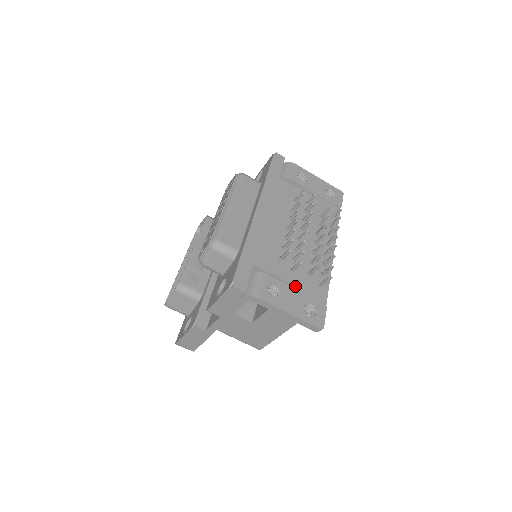
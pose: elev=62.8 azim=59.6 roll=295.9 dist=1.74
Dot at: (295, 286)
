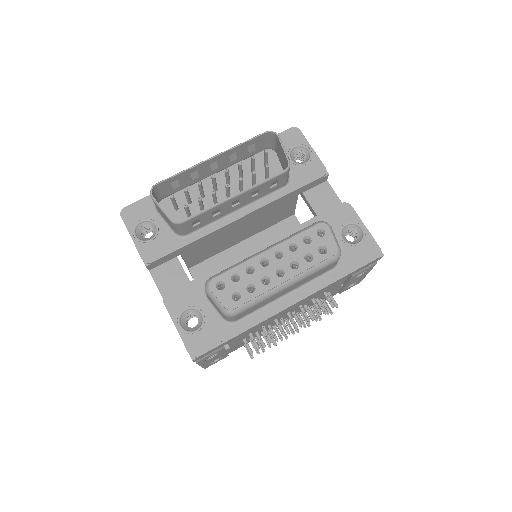
Dot at: (230, 348)
